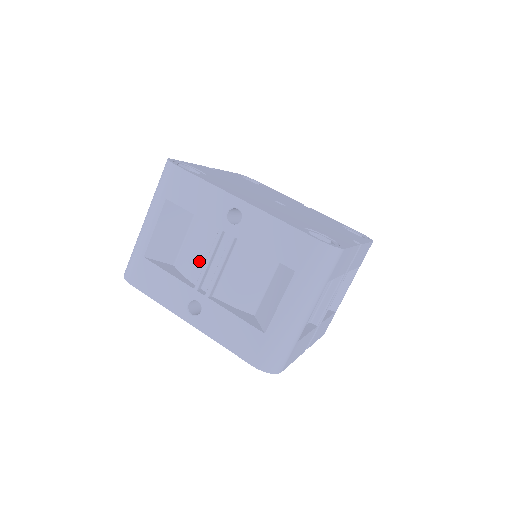
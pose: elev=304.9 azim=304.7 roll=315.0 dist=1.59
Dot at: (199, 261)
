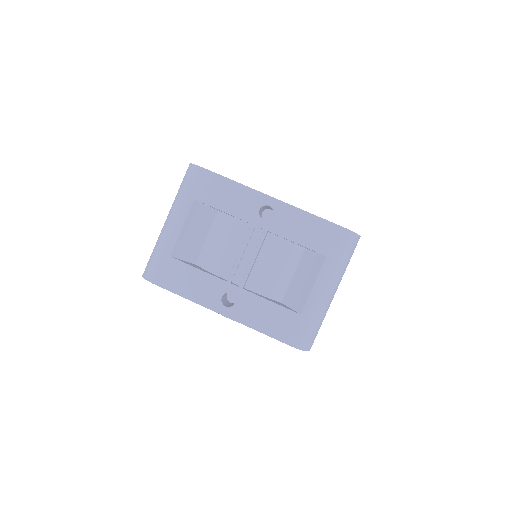
Dot at: (228, 256)
